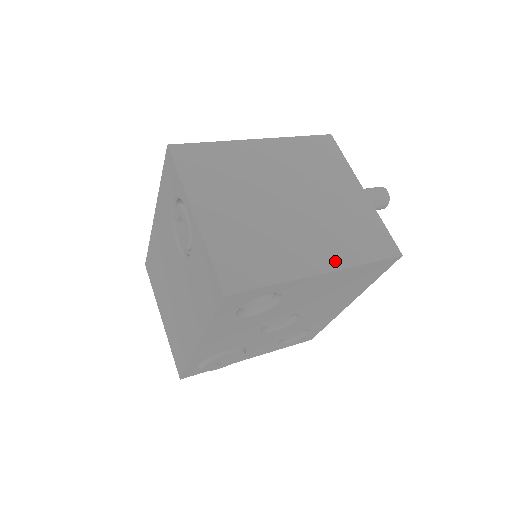
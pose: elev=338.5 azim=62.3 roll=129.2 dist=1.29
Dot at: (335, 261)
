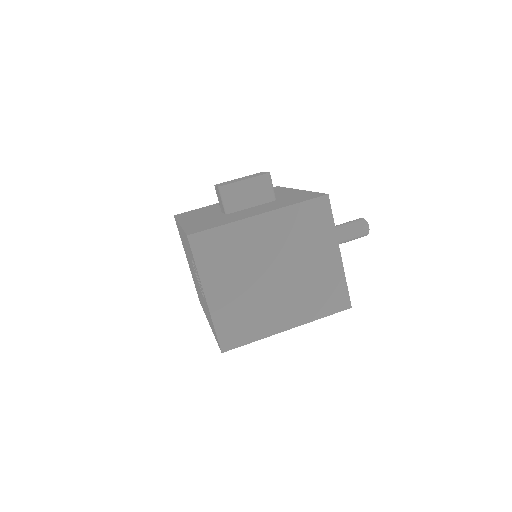
Dot at: (300, 319)
